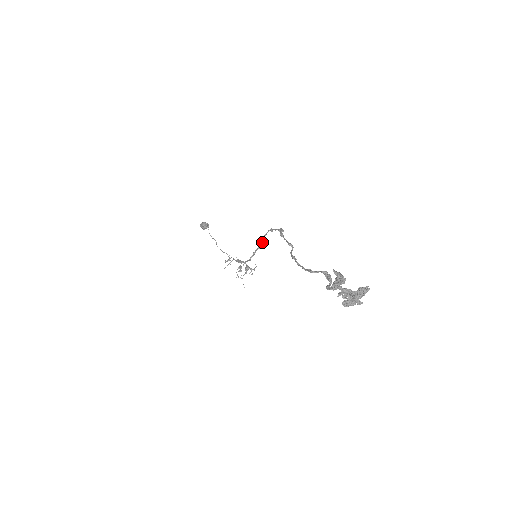
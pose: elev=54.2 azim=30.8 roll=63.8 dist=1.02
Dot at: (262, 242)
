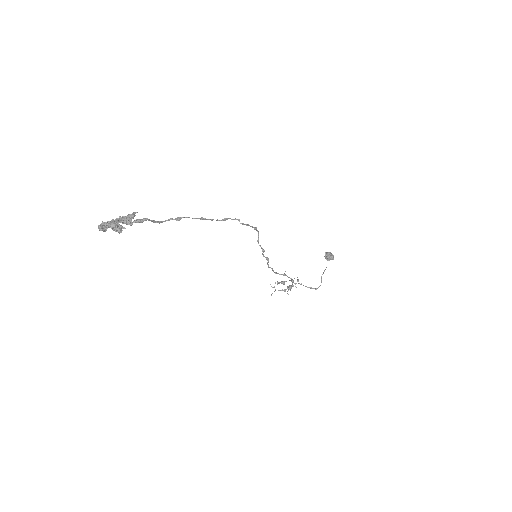
Dot at: (258, 242)
